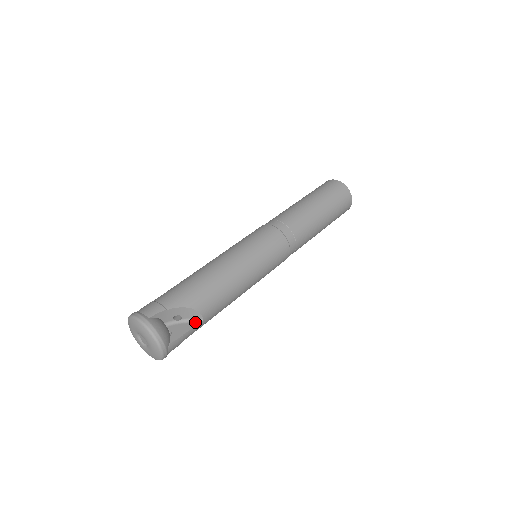
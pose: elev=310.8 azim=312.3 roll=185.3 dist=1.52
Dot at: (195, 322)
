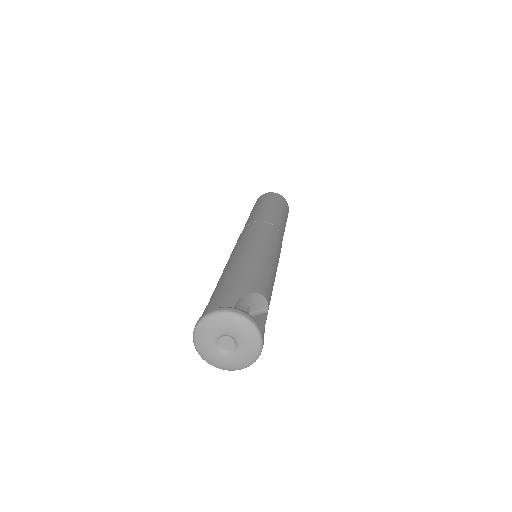
Dot at: (263, 313)
